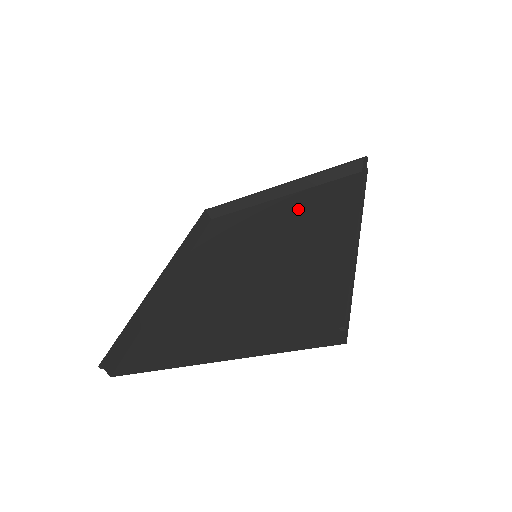
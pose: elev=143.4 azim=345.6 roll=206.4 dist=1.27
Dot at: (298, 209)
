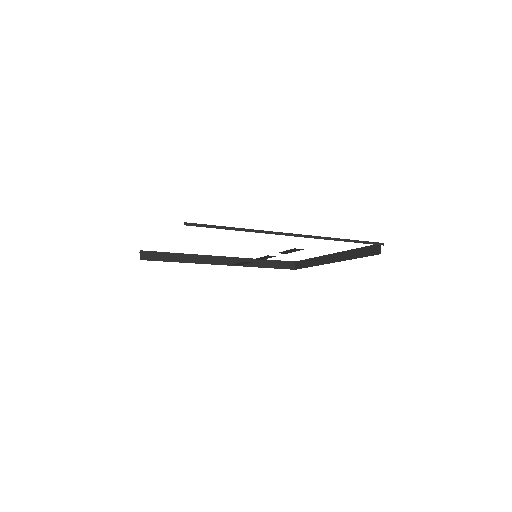
Dot at: occluded
